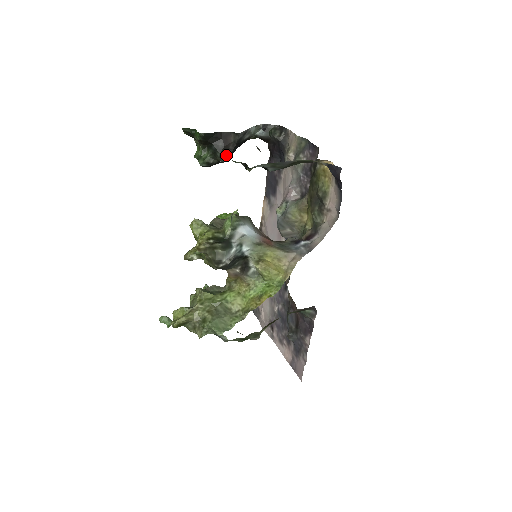
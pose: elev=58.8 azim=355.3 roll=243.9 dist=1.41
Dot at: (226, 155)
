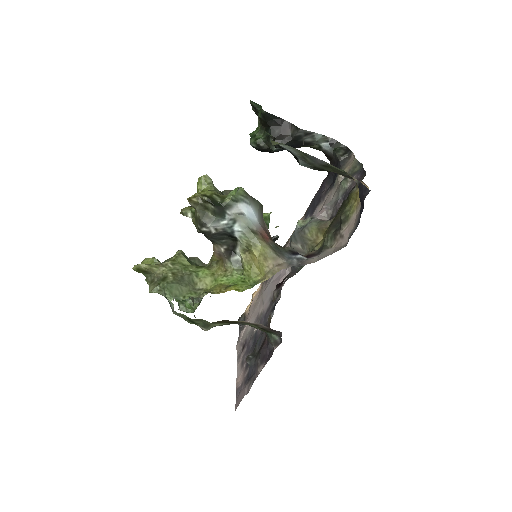
Dot at: occluded
